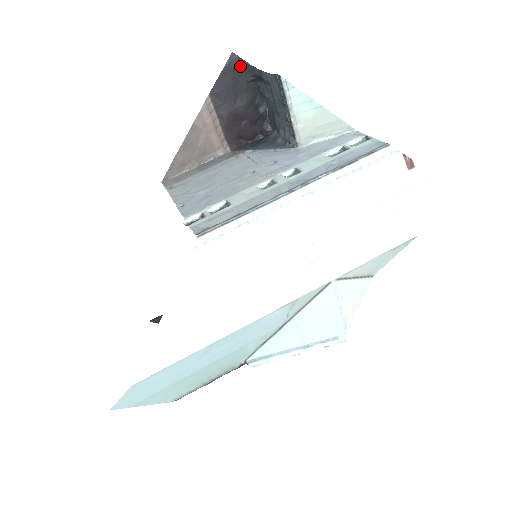
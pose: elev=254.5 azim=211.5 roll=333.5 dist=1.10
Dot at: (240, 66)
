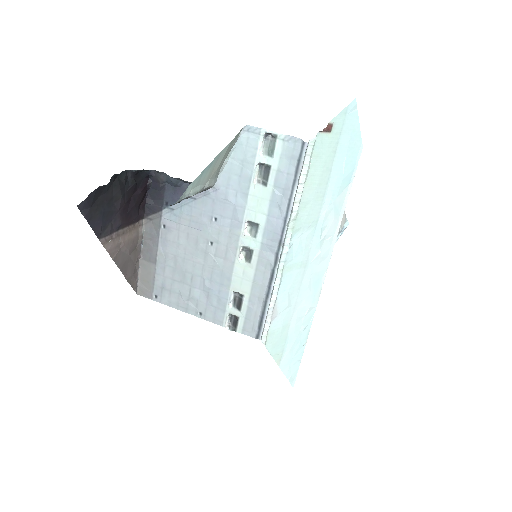
Dot at: (92, 199)
